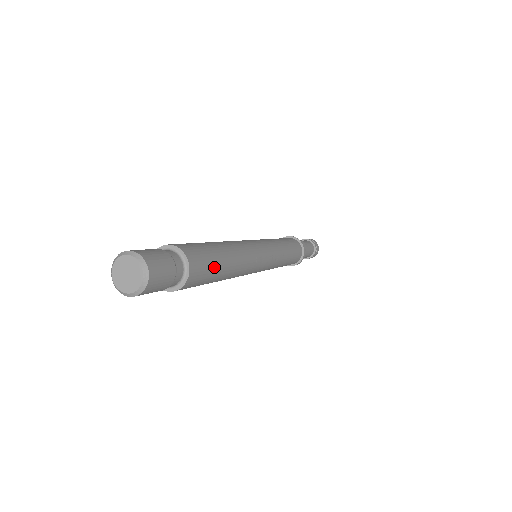
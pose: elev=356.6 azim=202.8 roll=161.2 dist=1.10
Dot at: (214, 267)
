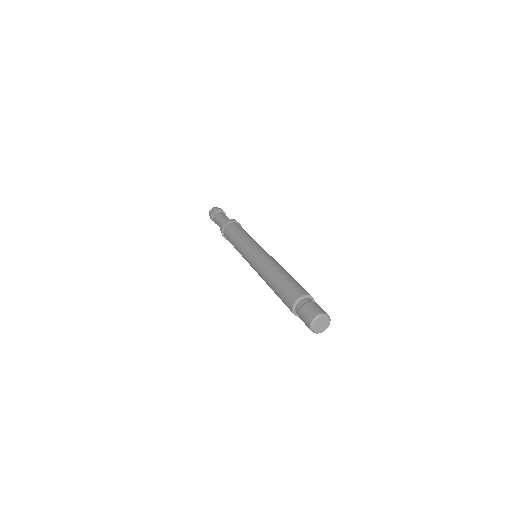
Dot at: occluded
